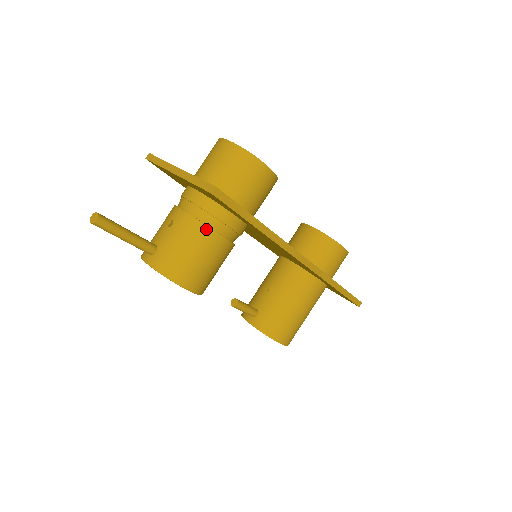
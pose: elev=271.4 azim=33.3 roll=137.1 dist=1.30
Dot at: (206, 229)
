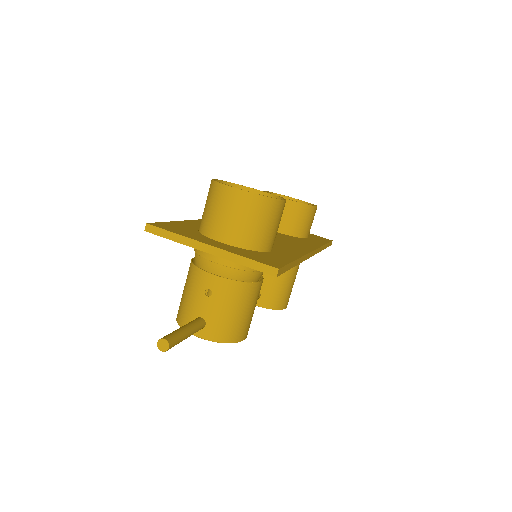
Dot at: (248, 286)
